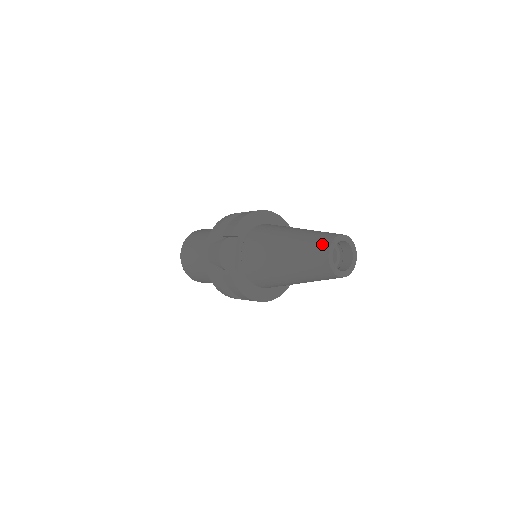
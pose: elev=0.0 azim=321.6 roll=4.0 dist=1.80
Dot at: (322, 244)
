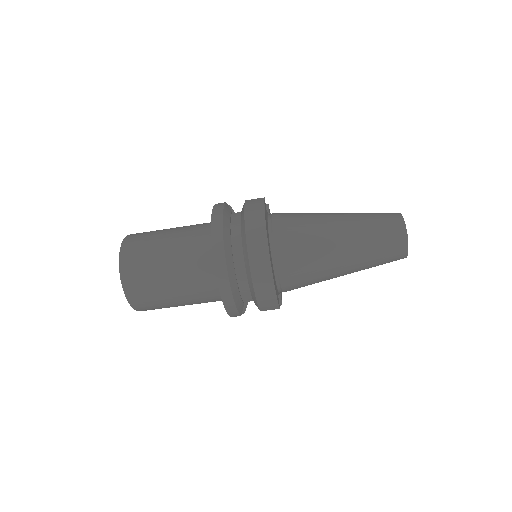
Dot at: occluded
